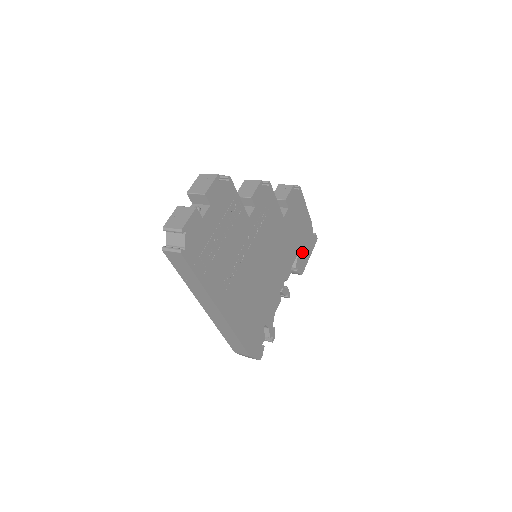
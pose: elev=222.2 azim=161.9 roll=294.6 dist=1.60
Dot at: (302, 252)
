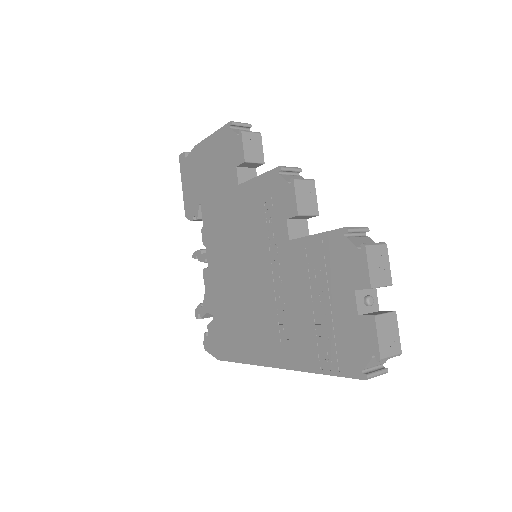
Dot at: occluded
